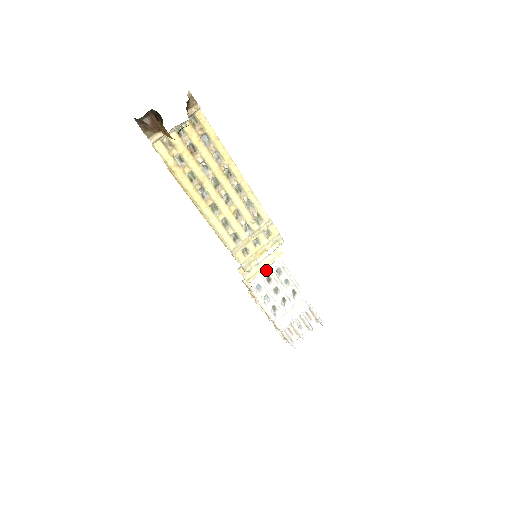
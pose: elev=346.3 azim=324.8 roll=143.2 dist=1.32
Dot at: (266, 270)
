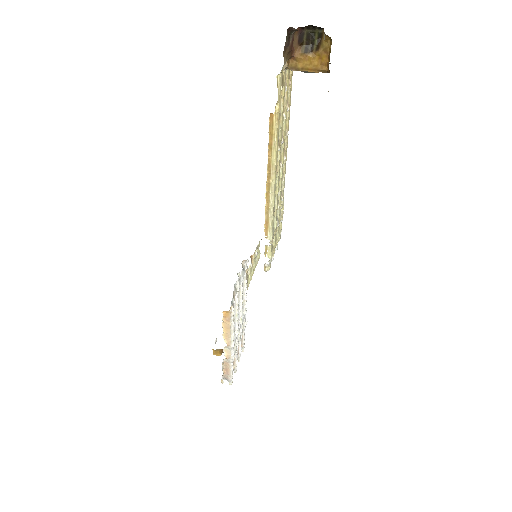
Dot at: (240, 279)
